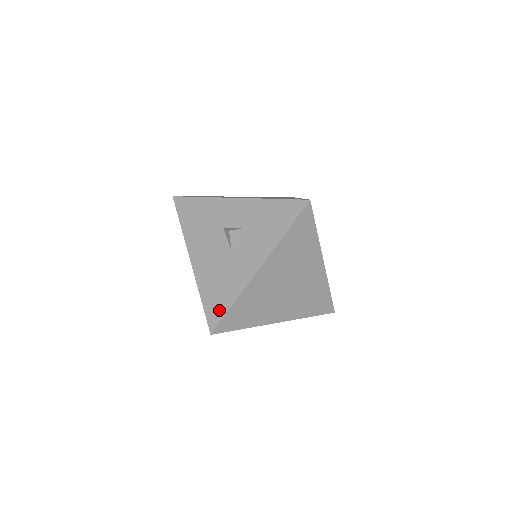
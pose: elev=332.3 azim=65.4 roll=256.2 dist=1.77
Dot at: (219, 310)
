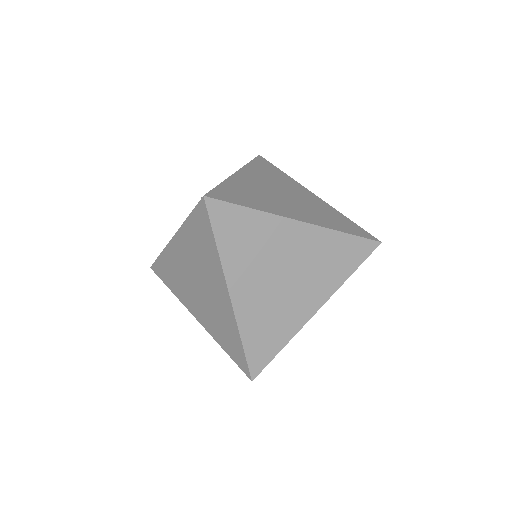
Dot at: occluded
